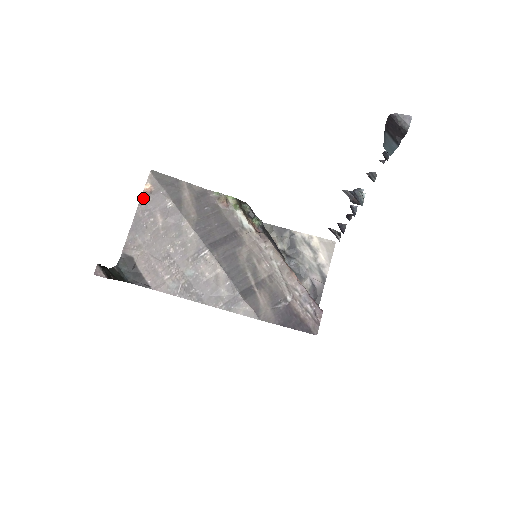
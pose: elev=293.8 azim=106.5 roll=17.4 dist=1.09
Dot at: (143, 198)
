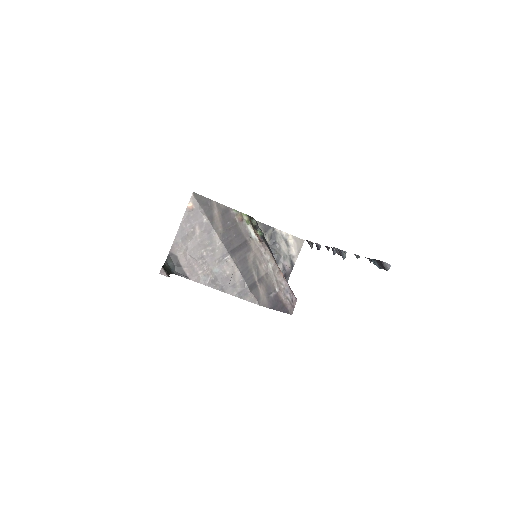
Dot at: (186, 213)
